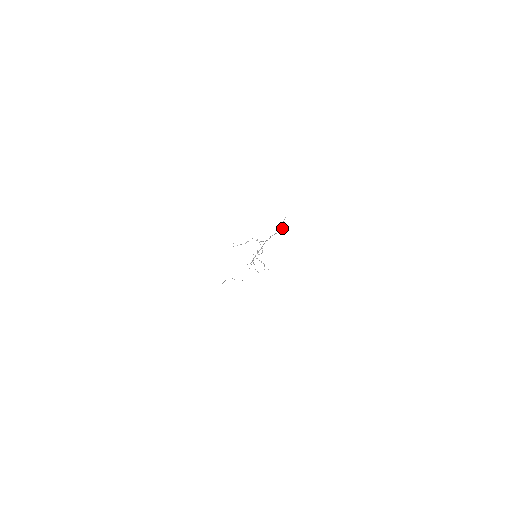
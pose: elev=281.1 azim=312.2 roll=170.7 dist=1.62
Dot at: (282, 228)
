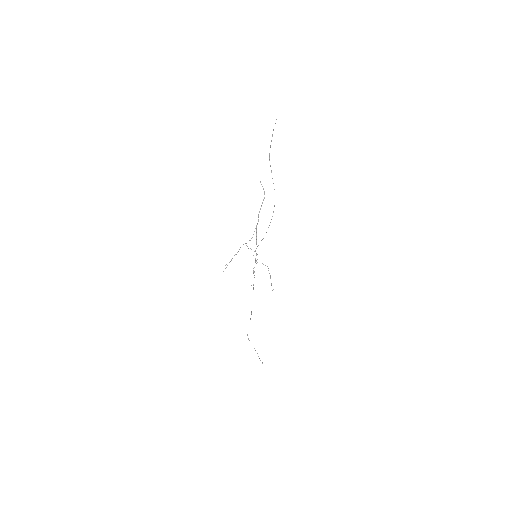
Dot at: (264, 193)
